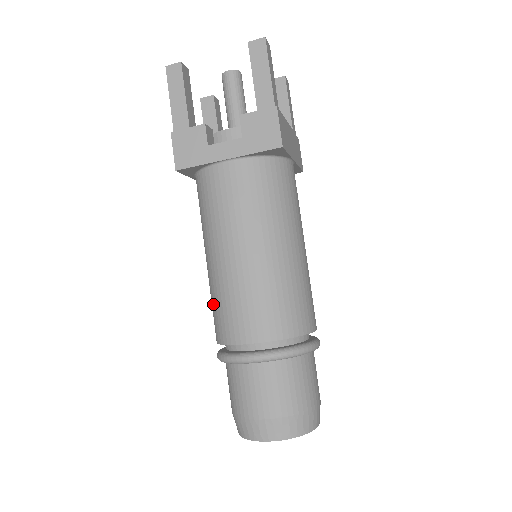
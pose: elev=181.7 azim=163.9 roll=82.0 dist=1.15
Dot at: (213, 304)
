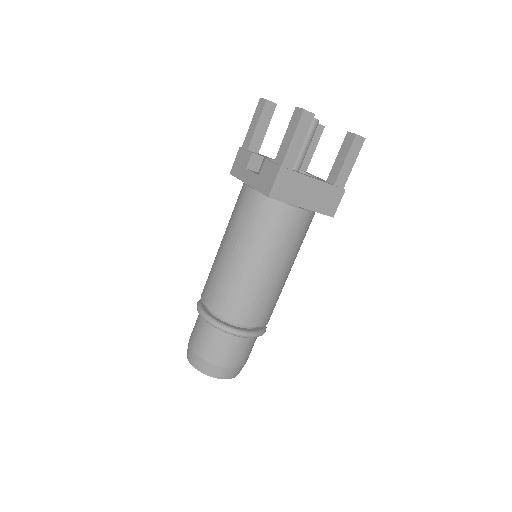
Dot at: occluded
